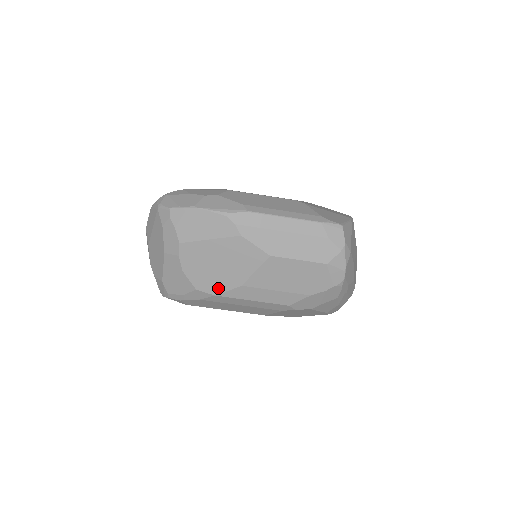
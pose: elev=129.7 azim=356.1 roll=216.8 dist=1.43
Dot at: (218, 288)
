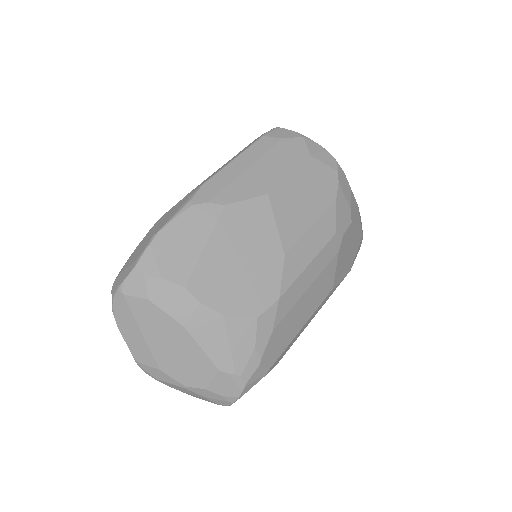
Dot at: (272, 287)
